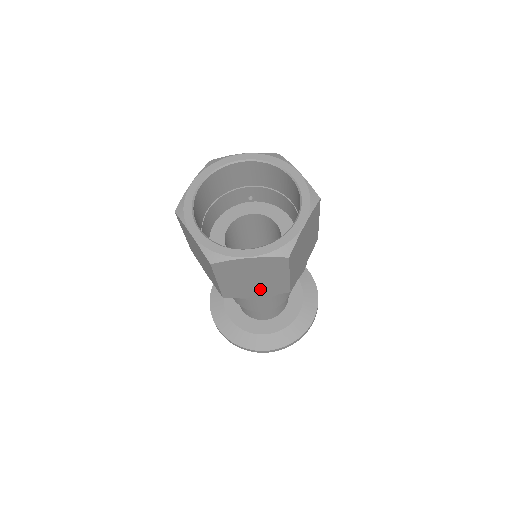
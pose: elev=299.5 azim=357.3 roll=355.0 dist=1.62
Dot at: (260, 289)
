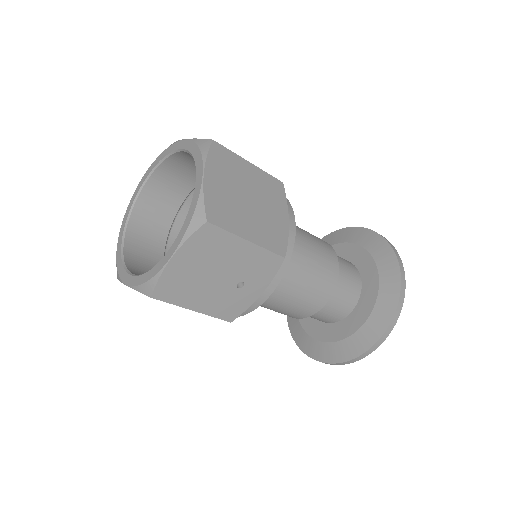
Dot at: (249, 282)
